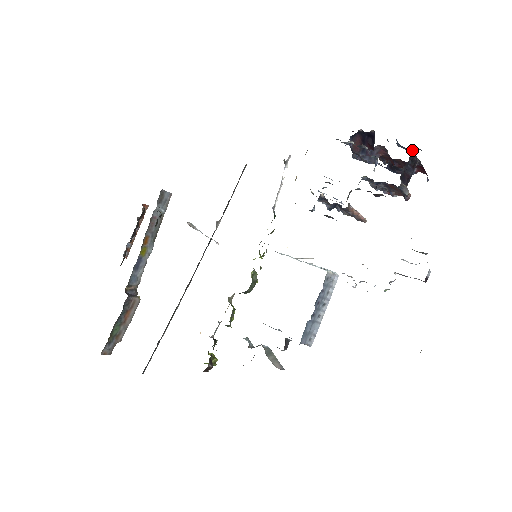
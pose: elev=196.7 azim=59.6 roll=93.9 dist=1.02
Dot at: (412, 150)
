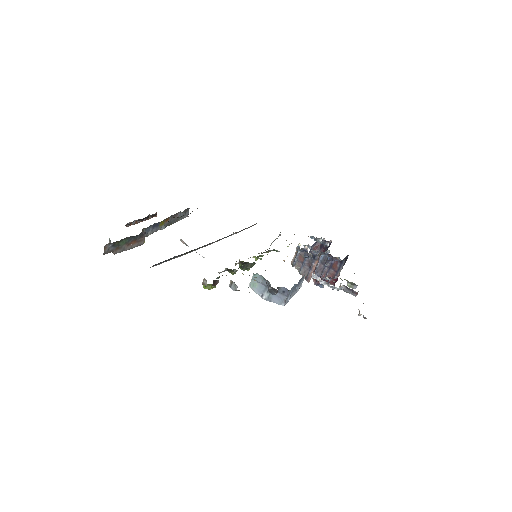
Dot at: occluded
